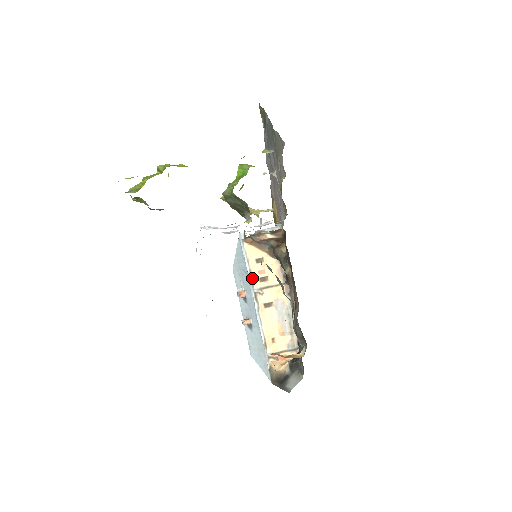
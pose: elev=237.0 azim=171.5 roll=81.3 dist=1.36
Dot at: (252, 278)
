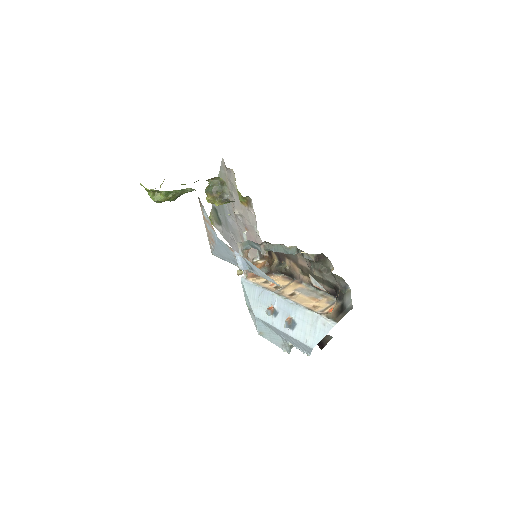
Dot at: (268, 289)
